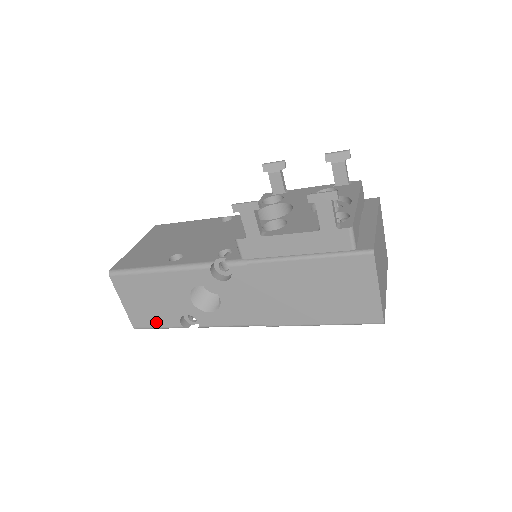
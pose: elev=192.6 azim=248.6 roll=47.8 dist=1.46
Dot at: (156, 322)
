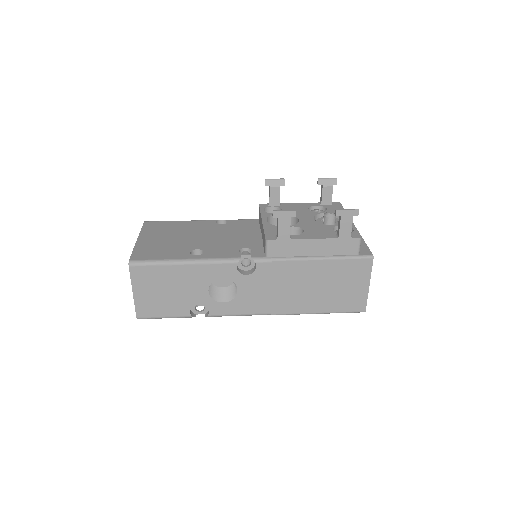
Dot at: (164, 312)
